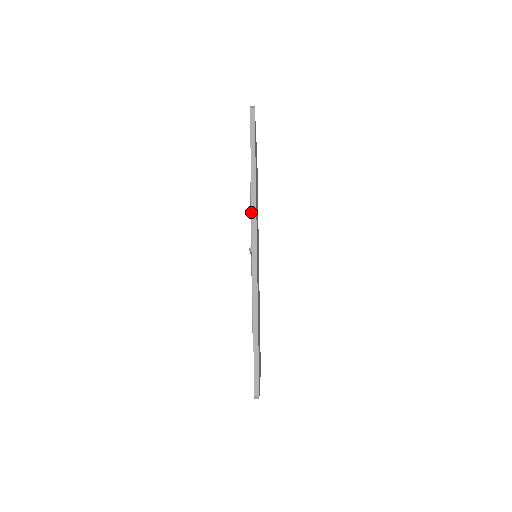
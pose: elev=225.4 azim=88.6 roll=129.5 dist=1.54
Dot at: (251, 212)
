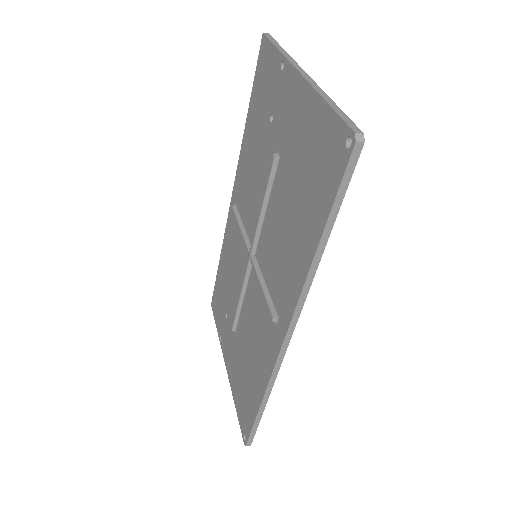
Dot at: (297, 303)
